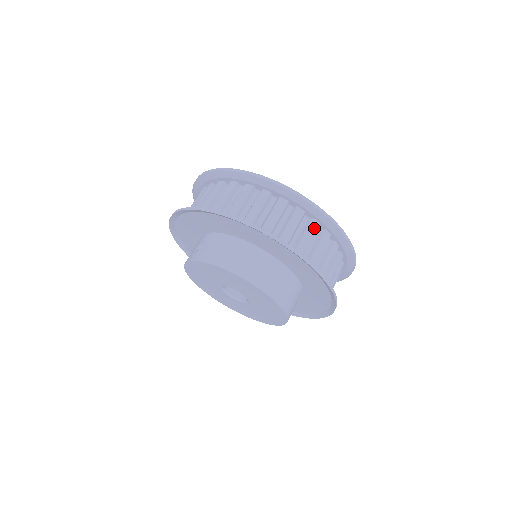
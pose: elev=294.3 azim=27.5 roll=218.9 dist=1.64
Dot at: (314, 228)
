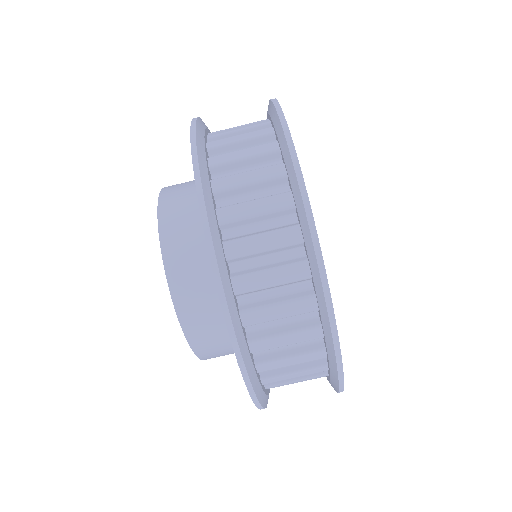
Dot at: (287, 239)
